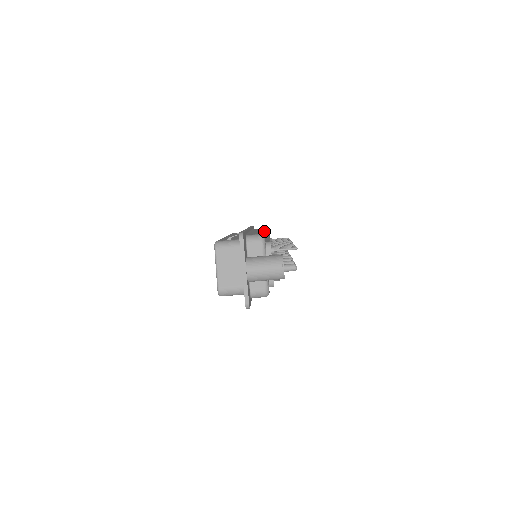
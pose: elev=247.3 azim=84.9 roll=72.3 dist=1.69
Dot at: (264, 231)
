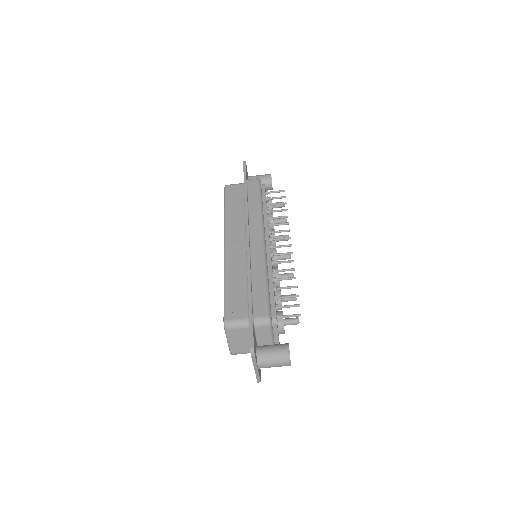
Dot at: (264, 240)
